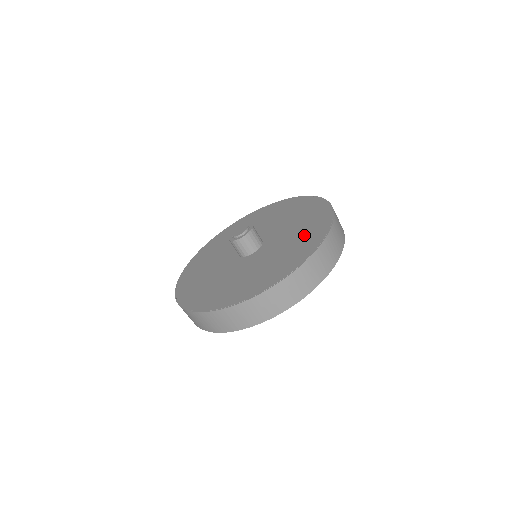
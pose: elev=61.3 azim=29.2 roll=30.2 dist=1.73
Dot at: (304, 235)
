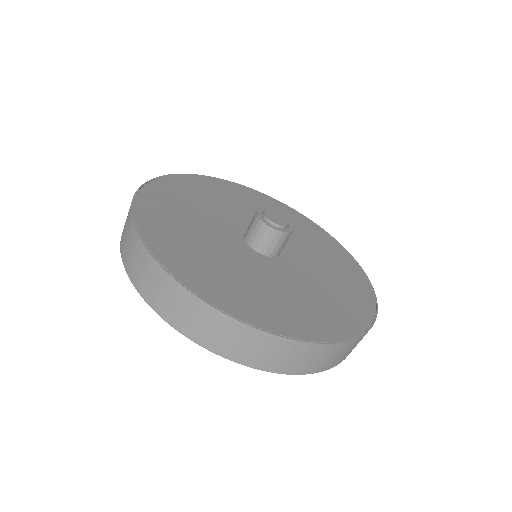
Dot at: (344, 285)
